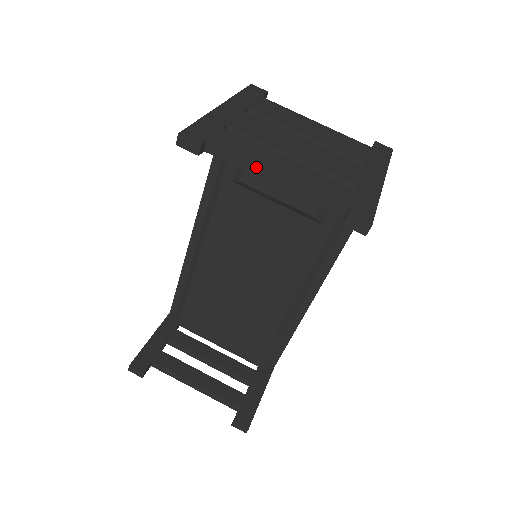
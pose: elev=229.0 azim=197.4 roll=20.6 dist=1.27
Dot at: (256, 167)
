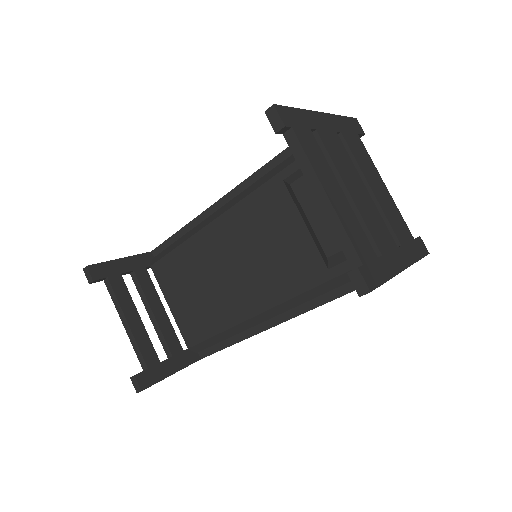
Dot at: (314, 177)
